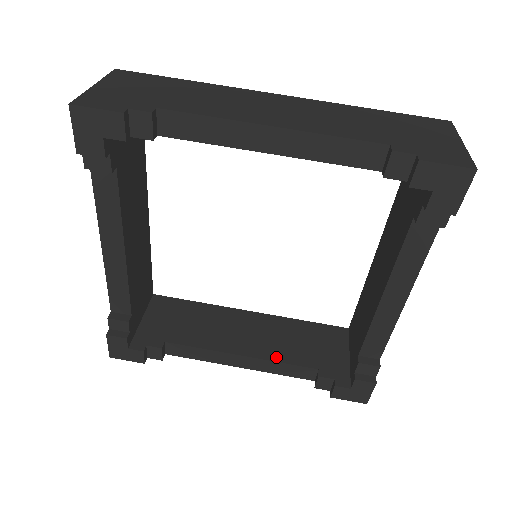
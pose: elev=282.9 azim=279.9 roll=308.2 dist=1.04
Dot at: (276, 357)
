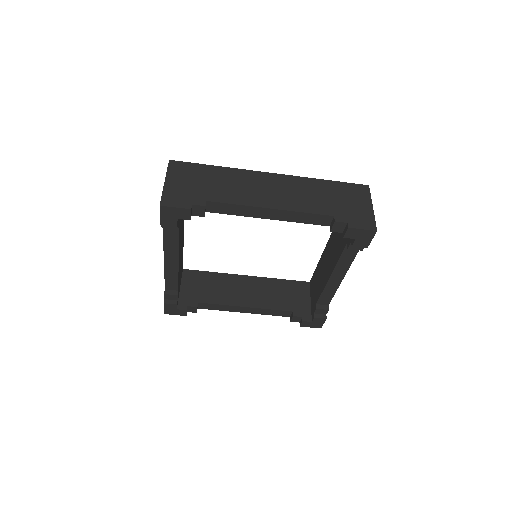
Dot at: (267, 306)
